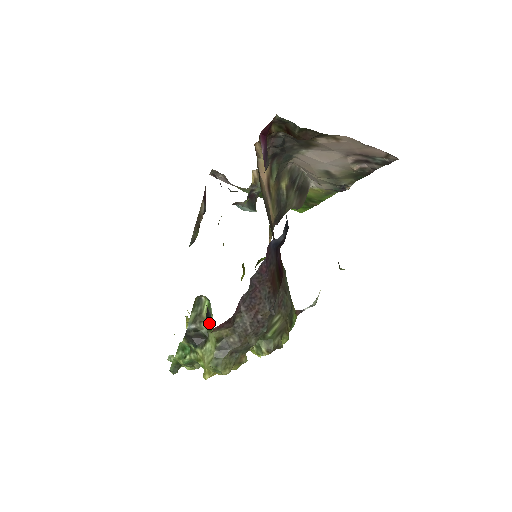
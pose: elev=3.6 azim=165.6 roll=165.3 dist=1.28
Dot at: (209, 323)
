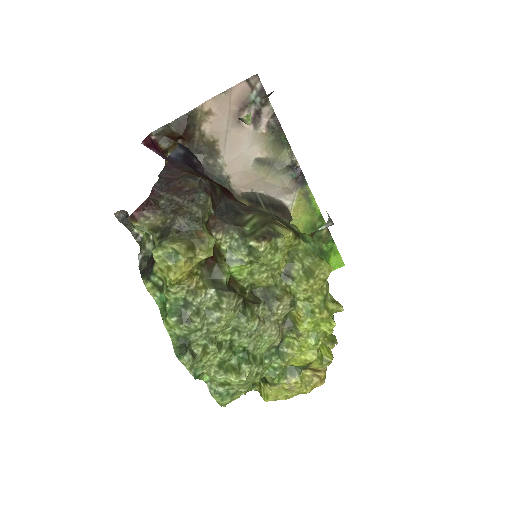
Dot at: (130, 219)
